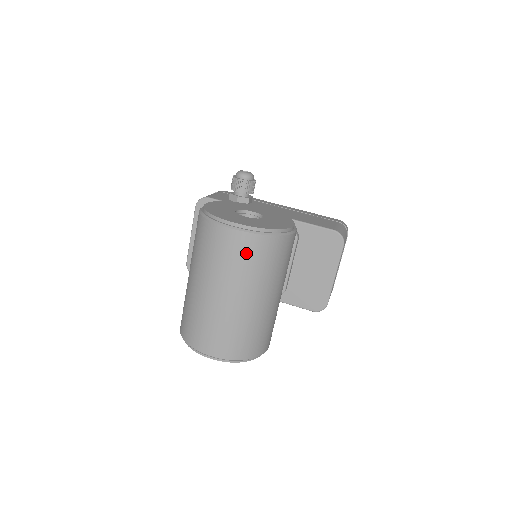
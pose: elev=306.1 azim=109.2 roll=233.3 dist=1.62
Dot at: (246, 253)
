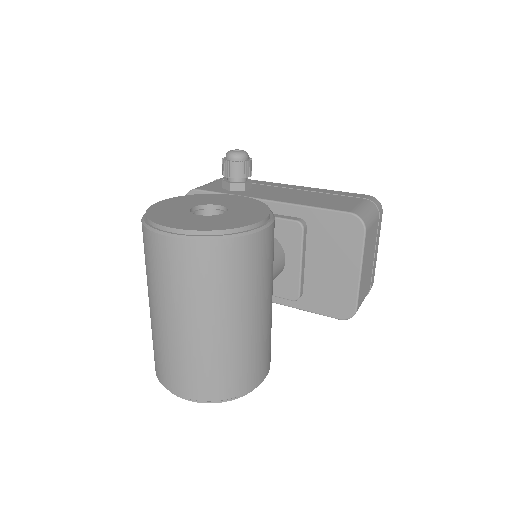
Dot at: (191, 266)
